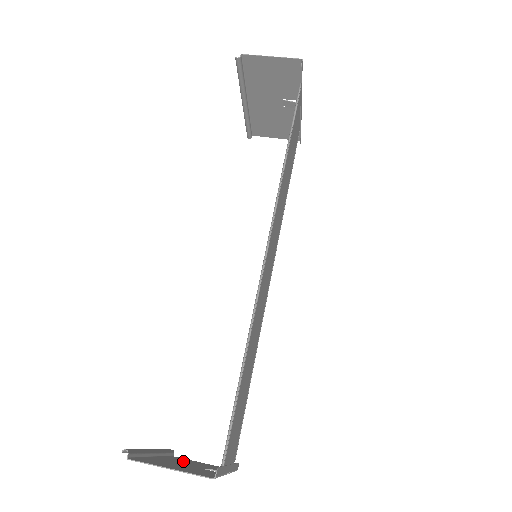
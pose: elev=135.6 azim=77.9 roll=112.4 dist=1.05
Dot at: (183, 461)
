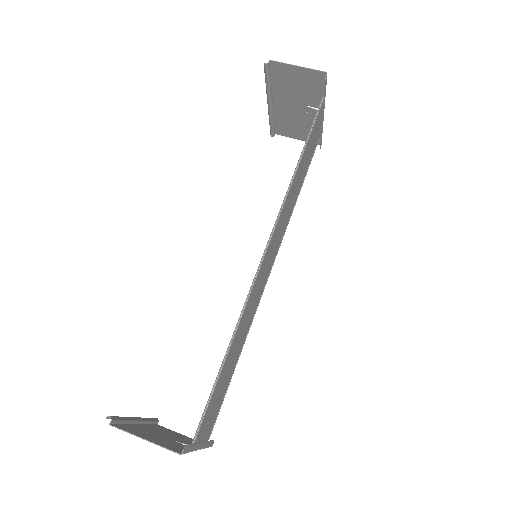
Dot at: (163, 431)
